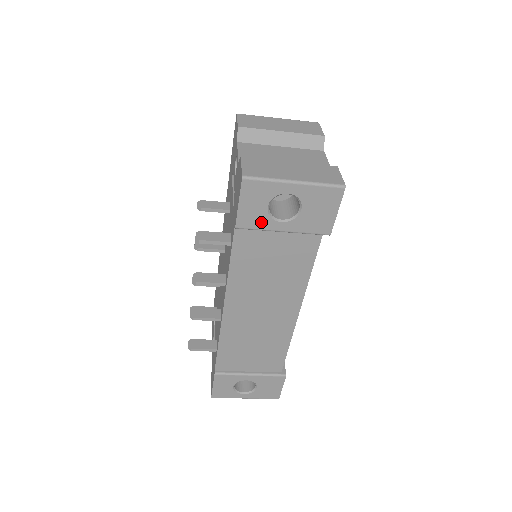
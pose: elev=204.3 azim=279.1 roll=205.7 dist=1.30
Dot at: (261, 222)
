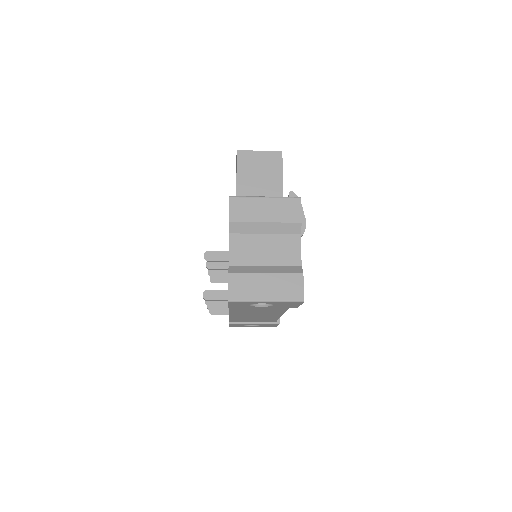
Dot at: (246, 307)
